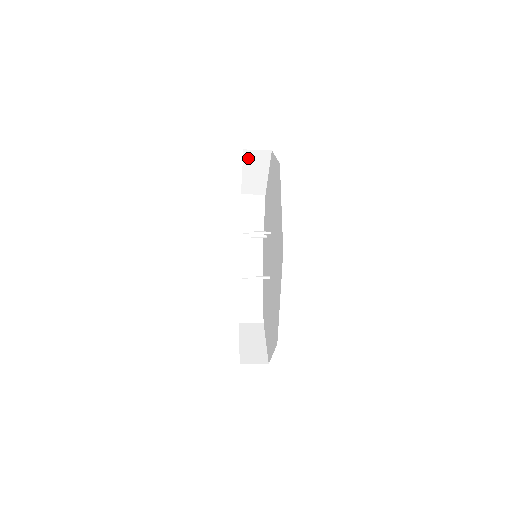
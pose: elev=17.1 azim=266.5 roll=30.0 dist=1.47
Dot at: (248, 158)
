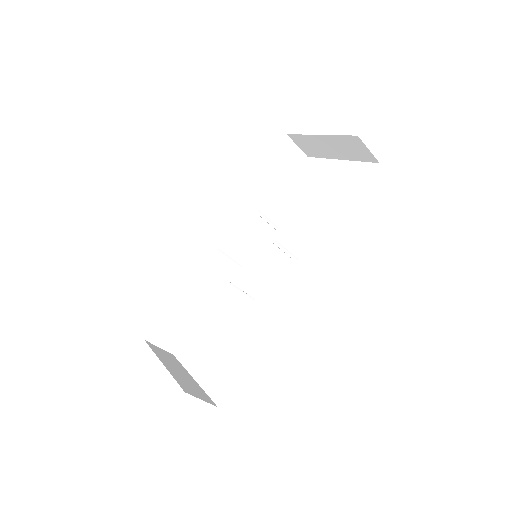
Dot at: (210, 199)
